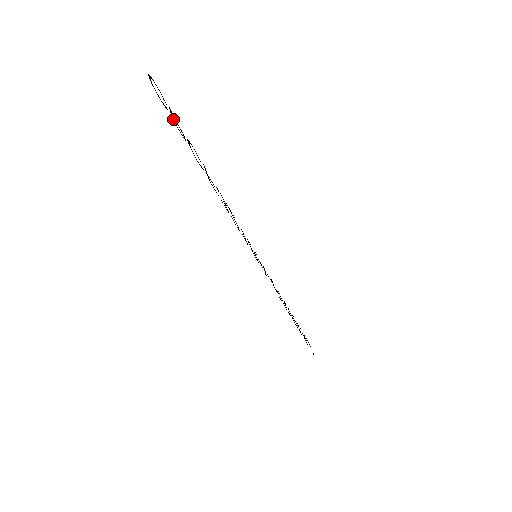
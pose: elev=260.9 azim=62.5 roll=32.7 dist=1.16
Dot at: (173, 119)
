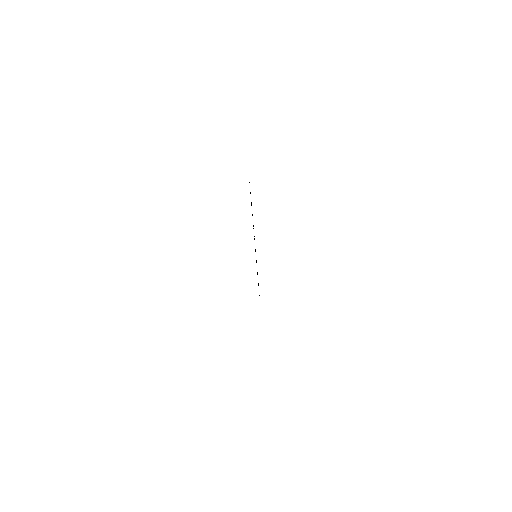
Dot at: occluded
